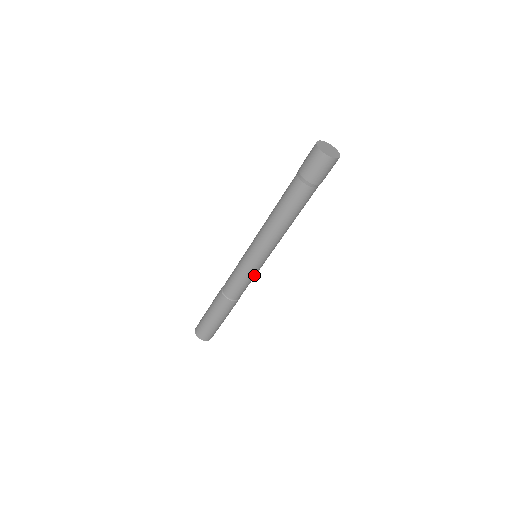
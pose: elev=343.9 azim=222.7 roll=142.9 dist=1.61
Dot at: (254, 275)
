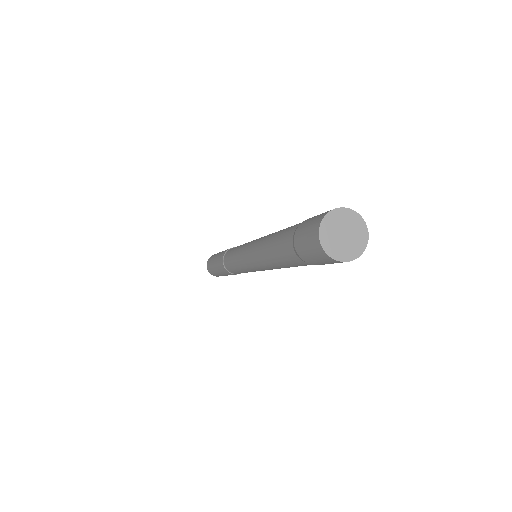
Dot at: occluded
